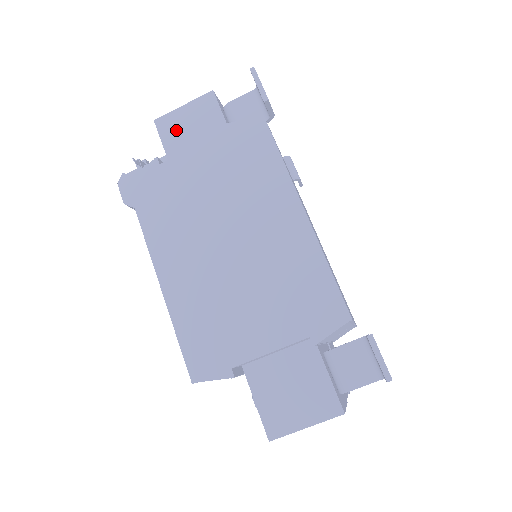
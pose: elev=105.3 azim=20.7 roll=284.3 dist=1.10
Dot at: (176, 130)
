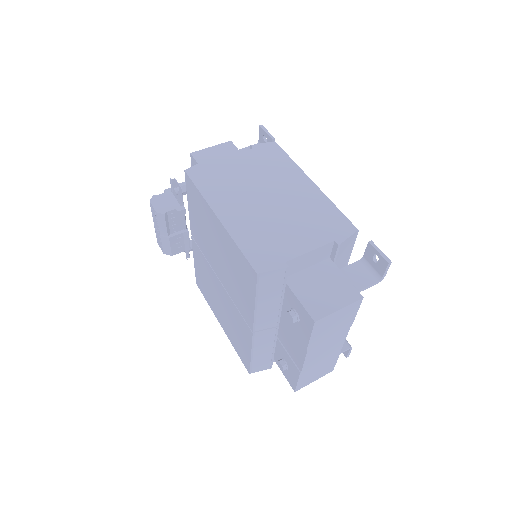
Dot at: (208, 158)
